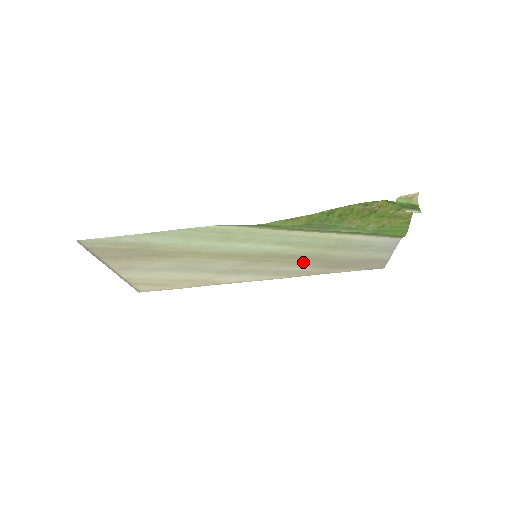
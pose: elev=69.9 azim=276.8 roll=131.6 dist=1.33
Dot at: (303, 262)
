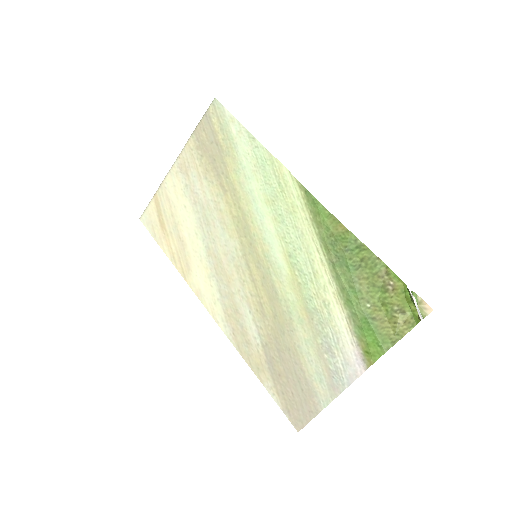
Dot at: (266, 317)
